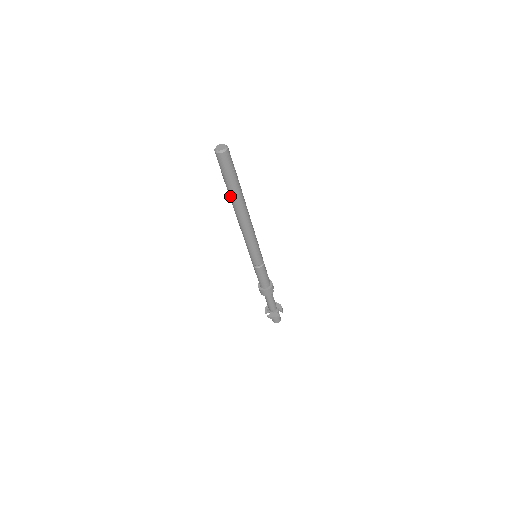
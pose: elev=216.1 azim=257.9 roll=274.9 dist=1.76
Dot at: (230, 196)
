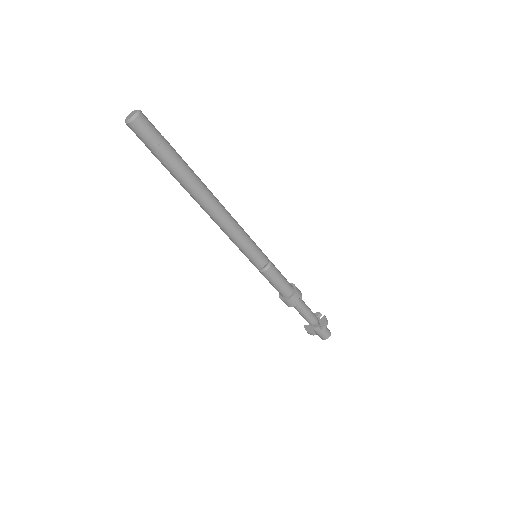
Dot at: occluded
